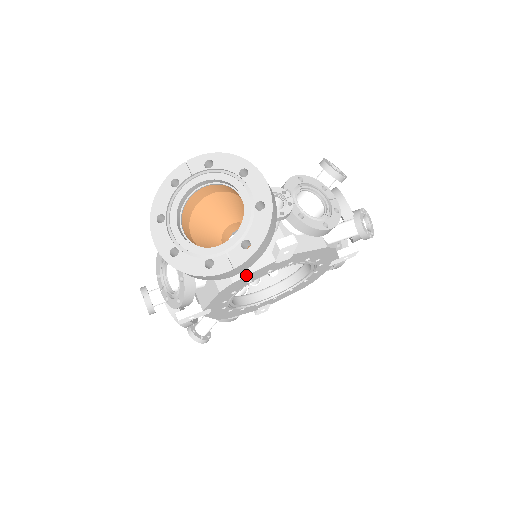
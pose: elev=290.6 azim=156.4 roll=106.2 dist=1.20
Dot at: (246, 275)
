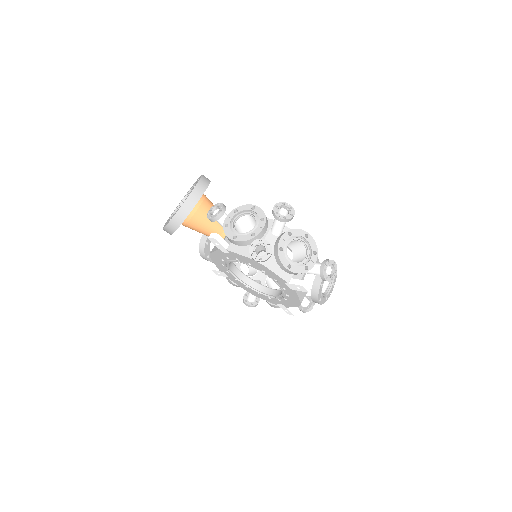
Dot at: (213, 252)
